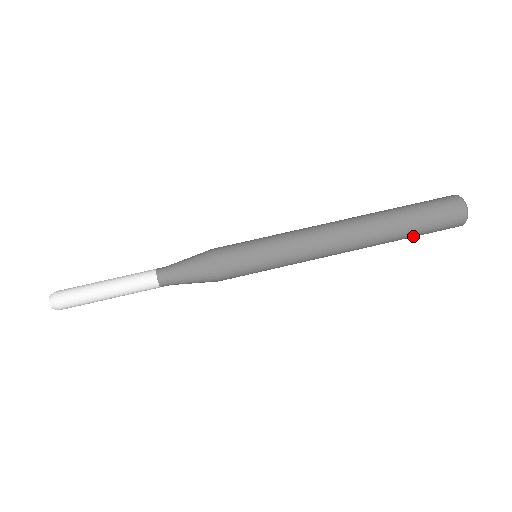
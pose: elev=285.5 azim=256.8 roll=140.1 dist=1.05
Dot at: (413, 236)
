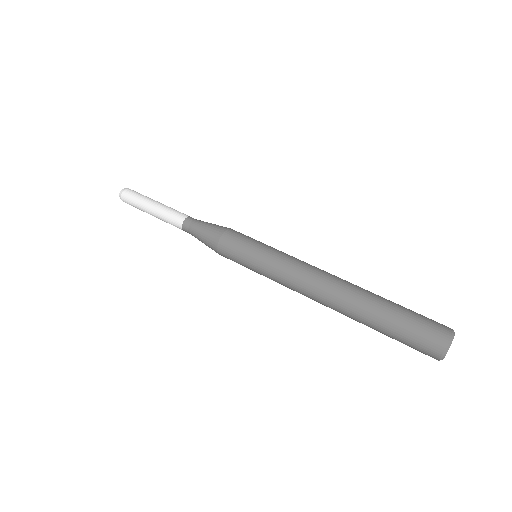
Dot at: (387, 327)
